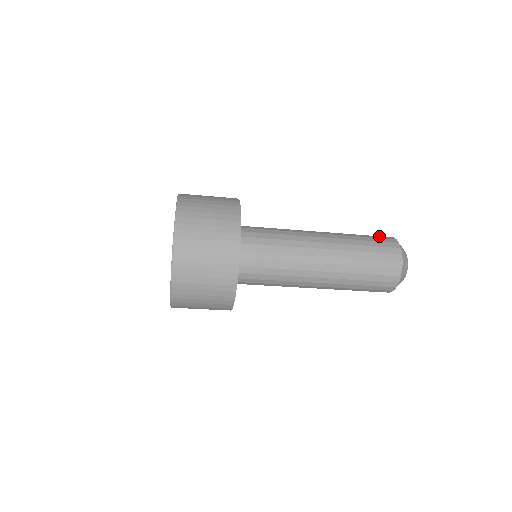
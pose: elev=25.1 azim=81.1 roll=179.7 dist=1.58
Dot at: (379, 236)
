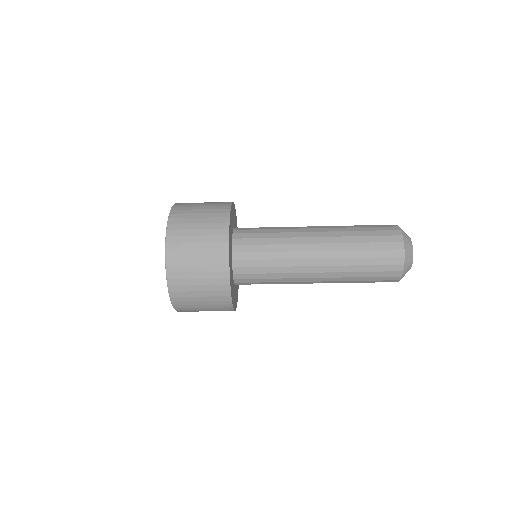
Dot at: occluded
